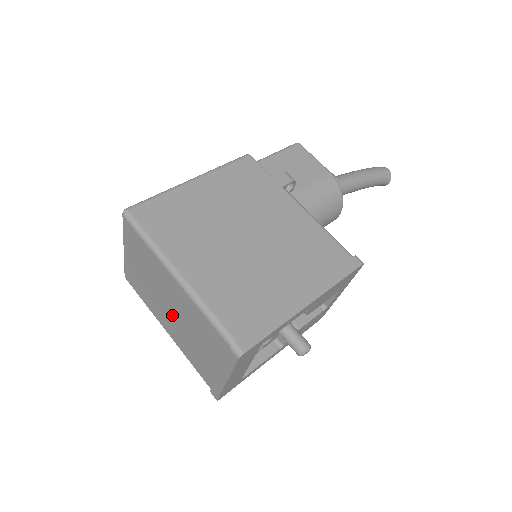
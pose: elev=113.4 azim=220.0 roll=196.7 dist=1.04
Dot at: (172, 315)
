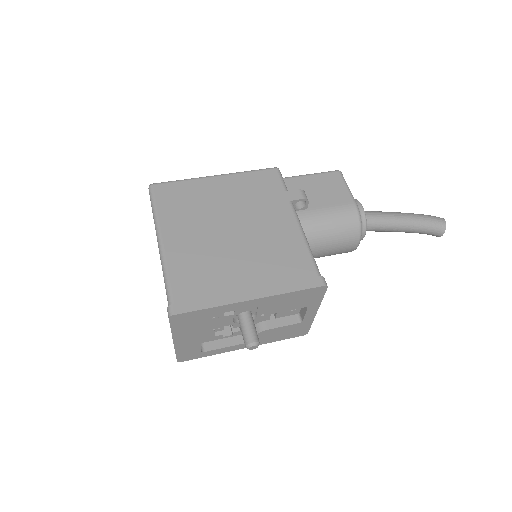
Dot at: occluded
